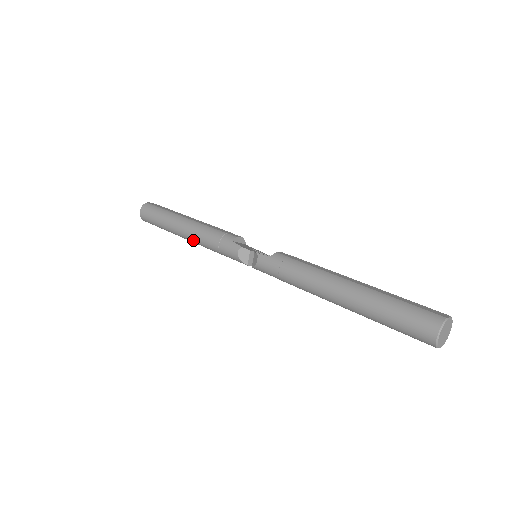
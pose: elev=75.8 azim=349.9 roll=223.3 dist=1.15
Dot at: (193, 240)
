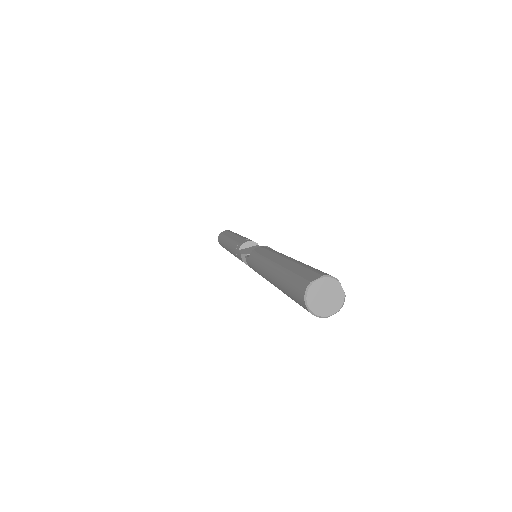
Dot at: occluded
